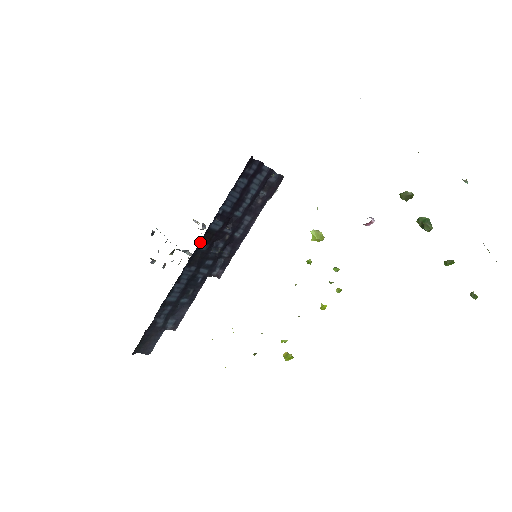
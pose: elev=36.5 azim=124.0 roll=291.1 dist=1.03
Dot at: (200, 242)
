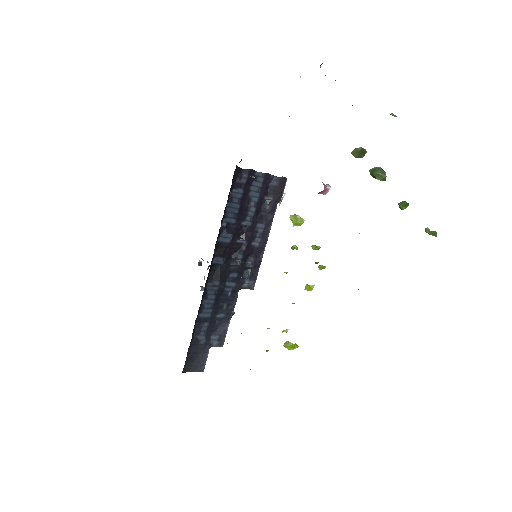
Dot at: (214, 257)
